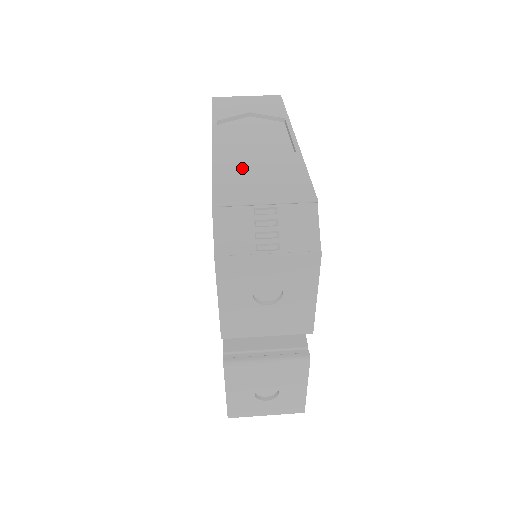
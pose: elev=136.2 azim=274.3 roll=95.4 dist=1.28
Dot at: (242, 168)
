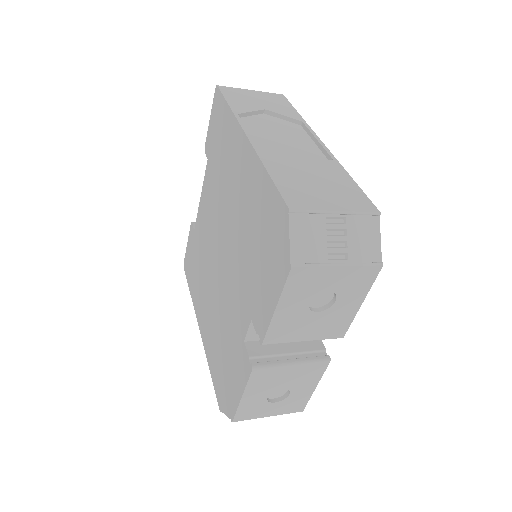
Dot at: (295, 172)
